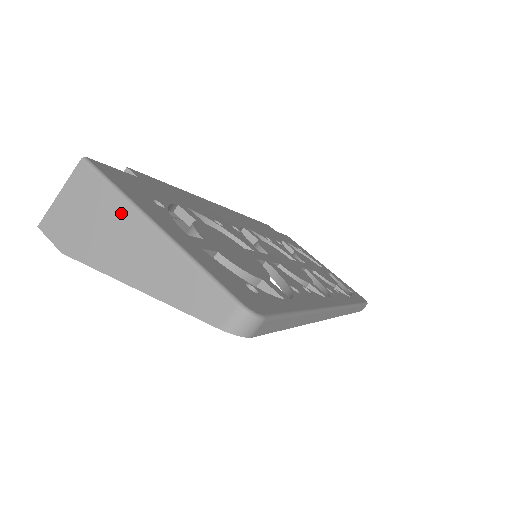
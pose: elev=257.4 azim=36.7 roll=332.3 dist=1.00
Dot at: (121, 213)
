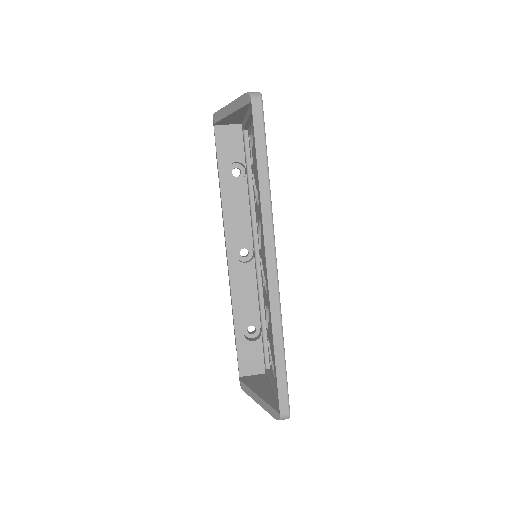
Dot at: occluded
